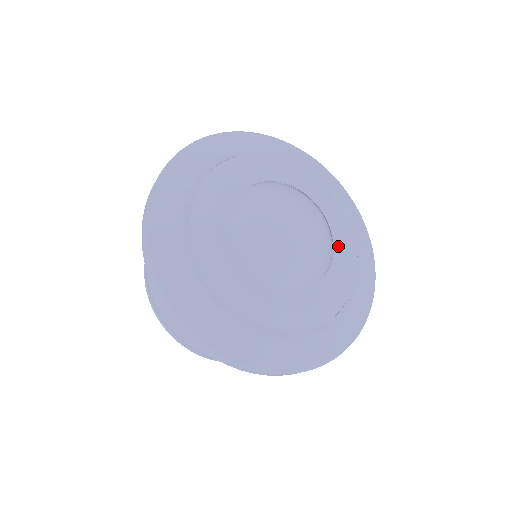
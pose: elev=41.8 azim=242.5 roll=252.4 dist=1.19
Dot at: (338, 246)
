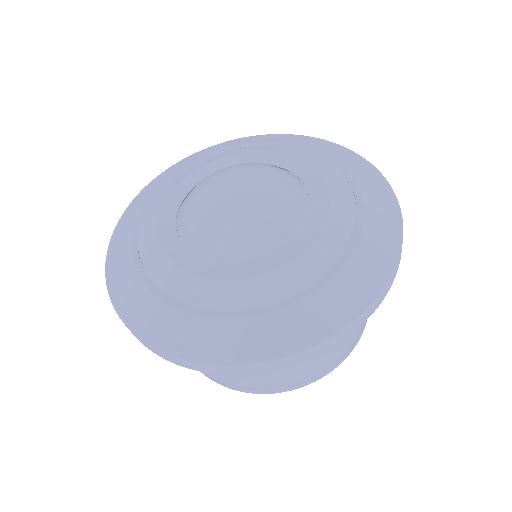
Dot at: (314, 189)
